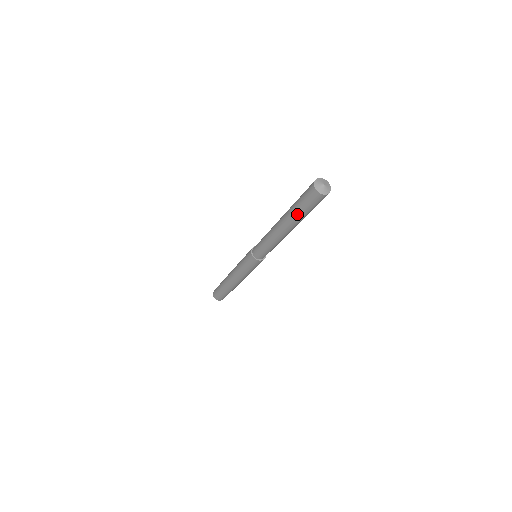
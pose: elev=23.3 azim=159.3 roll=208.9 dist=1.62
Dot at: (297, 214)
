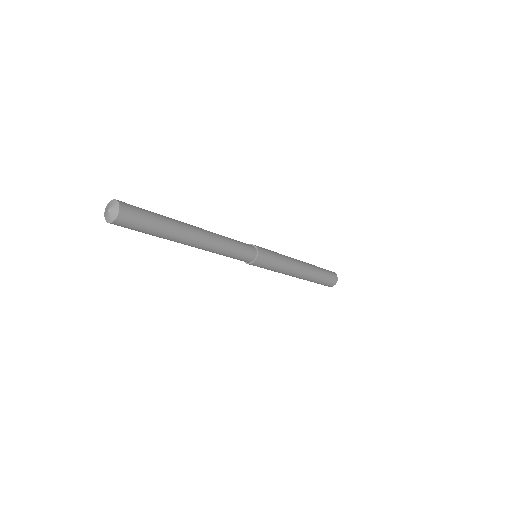
Dot at: (159, 236)
